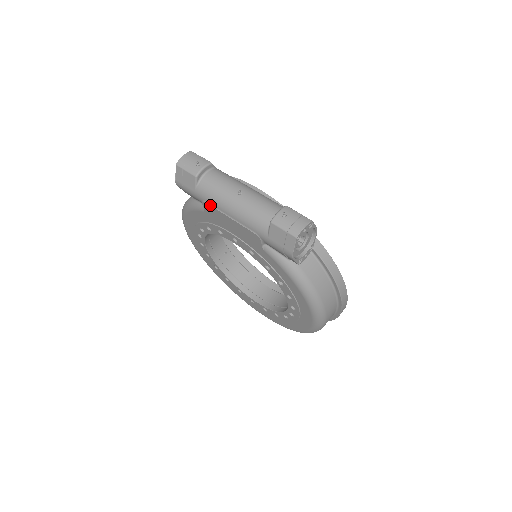
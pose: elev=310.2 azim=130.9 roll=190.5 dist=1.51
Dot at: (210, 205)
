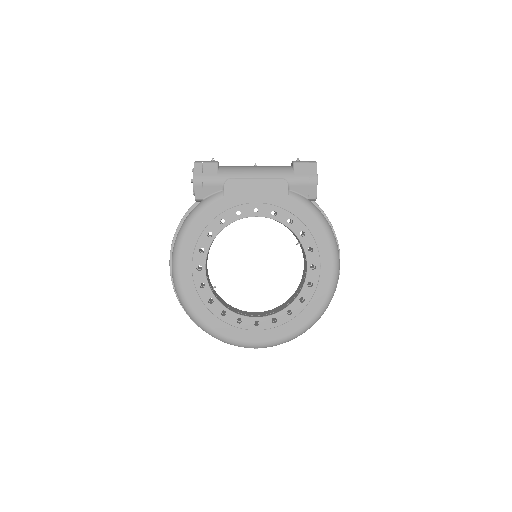
Dot at: (235, 179)
